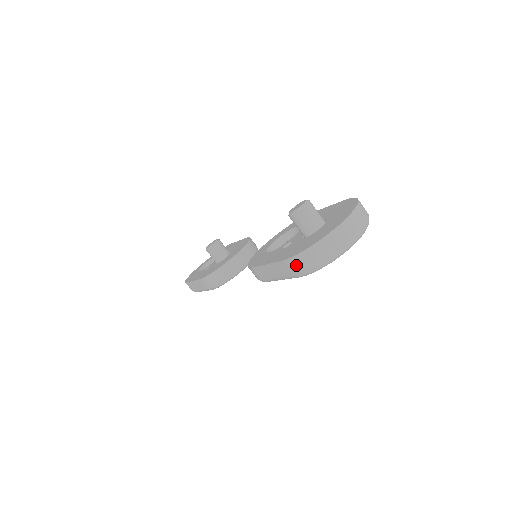
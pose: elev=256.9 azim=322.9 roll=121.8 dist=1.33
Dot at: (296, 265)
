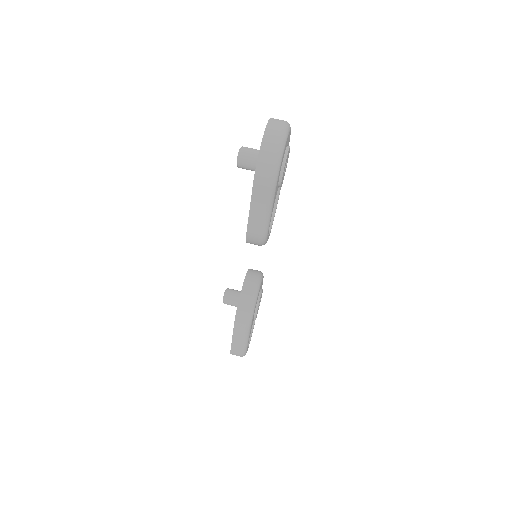
Dot at: (263, 174)
